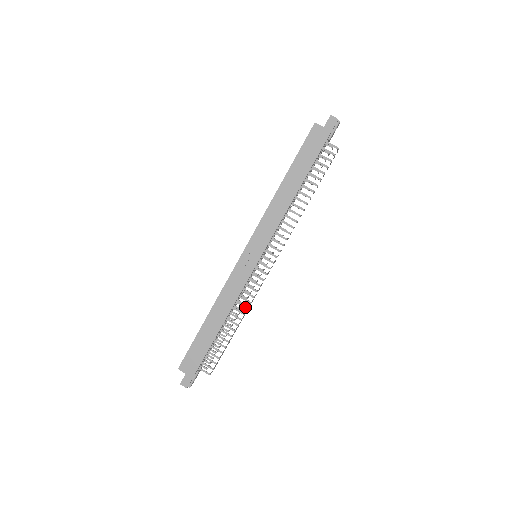
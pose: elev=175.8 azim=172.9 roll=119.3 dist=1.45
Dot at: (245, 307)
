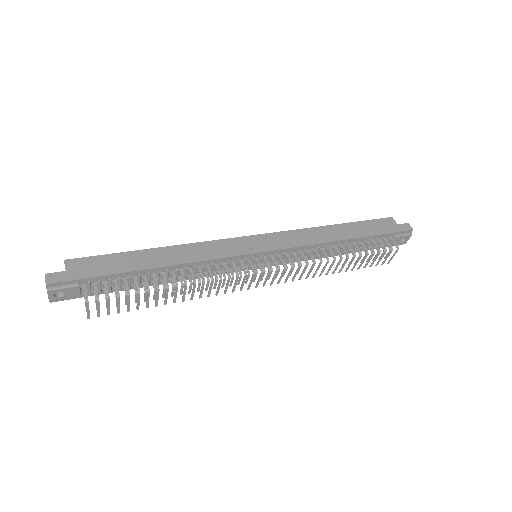
Dot at: (203, 278)
